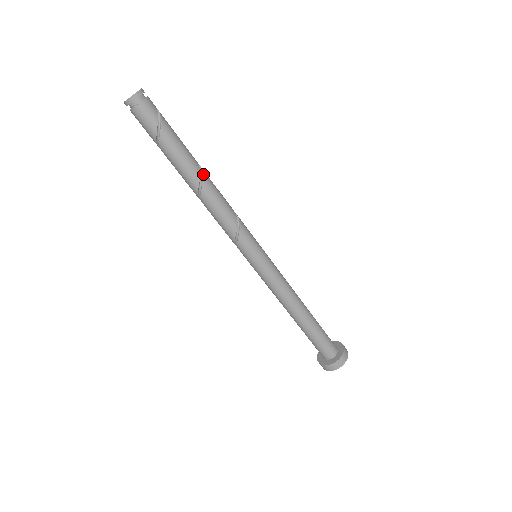
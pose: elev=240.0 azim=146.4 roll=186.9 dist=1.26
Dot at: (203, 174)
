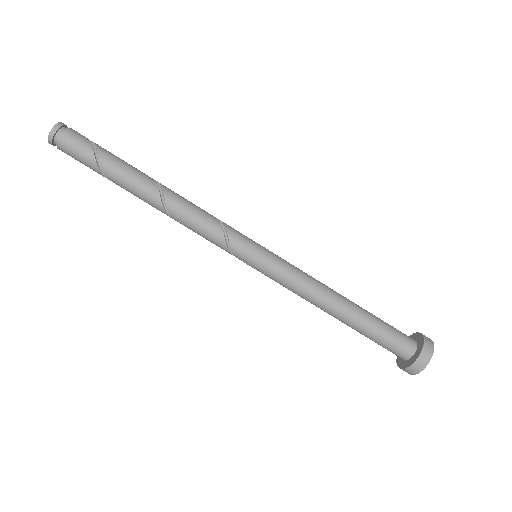
Dot at: (157, 182)
